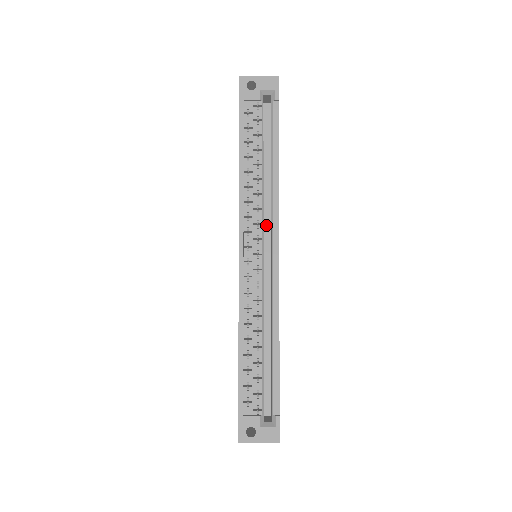
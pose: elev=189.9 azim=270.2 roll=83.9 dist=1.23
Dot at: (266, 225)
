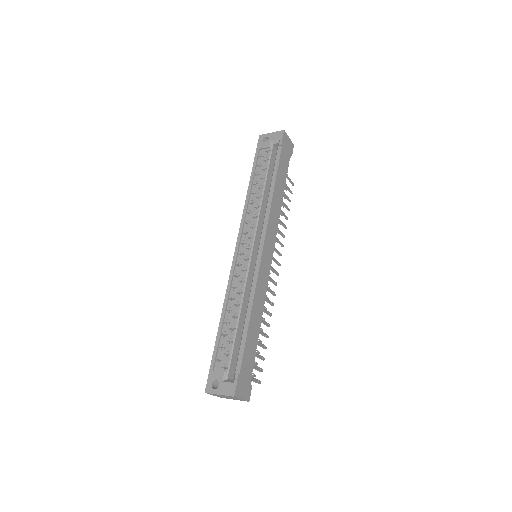
Dot at: occluded
